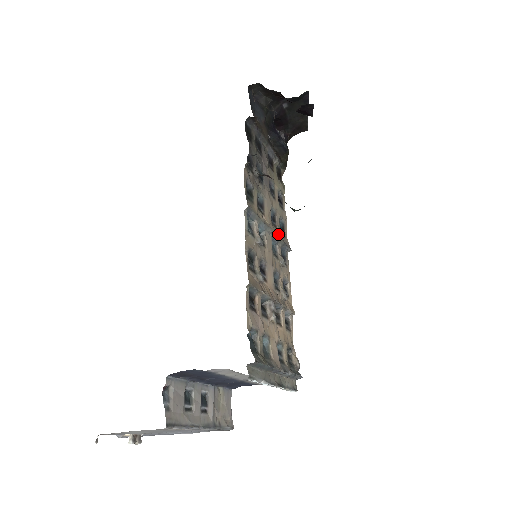
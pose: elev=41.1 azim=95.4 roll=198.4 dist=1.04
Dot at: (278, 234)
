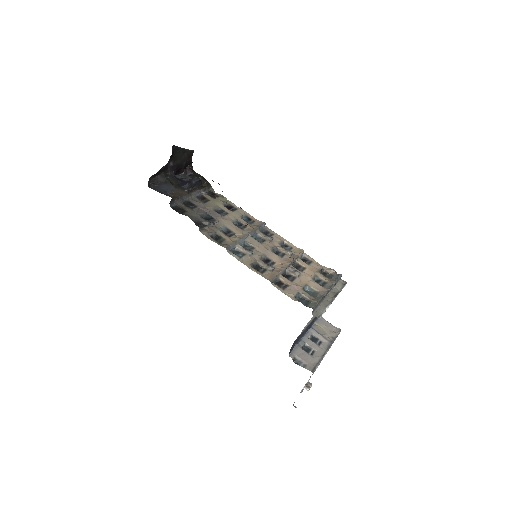
Dot at: (251, 228)
